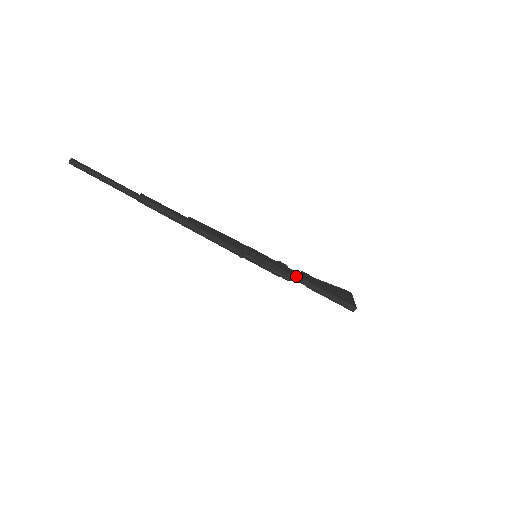
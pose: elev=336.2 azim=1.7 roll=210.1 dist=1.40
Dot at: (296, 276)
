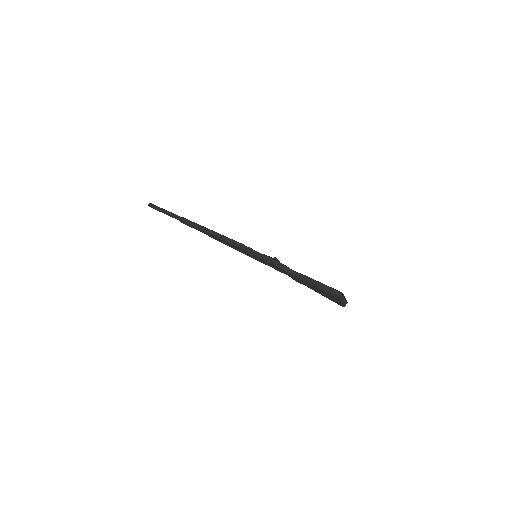
Dot at: (286, 266)
